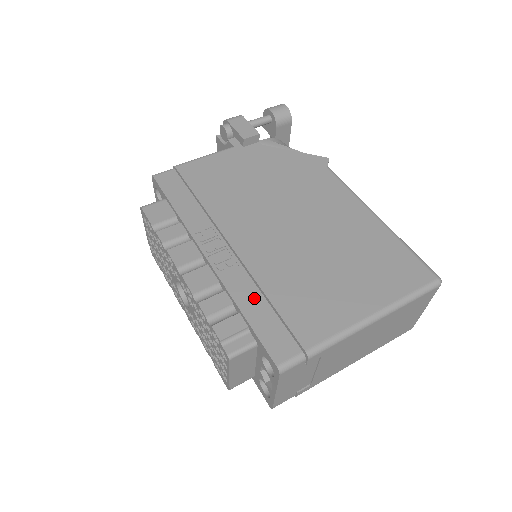
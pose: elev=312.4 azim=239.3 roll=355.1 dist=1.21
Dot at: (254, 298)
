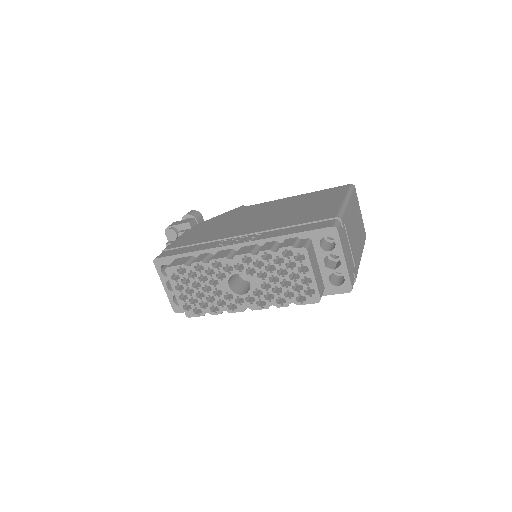
Dot at: (284, 231)
